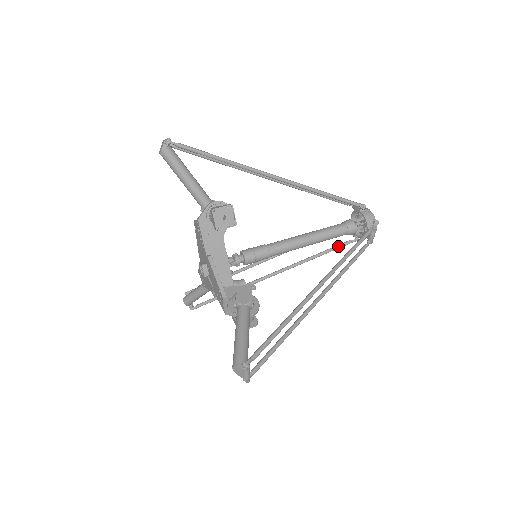
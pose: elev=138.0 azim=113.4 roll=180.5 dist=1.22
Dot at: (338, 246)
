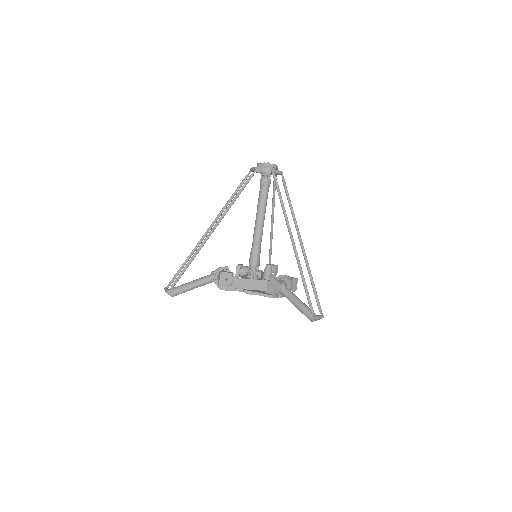
Dot at: (274, 188)
